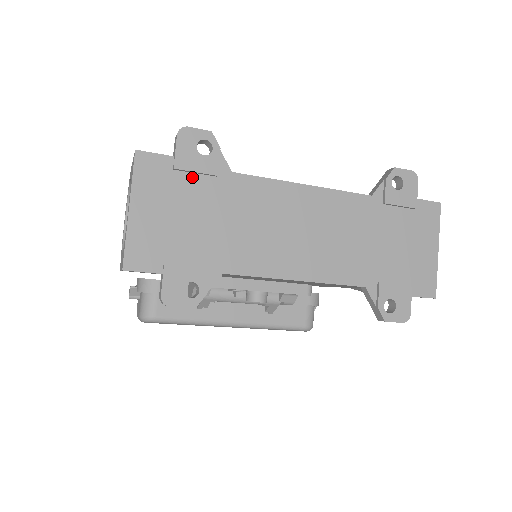
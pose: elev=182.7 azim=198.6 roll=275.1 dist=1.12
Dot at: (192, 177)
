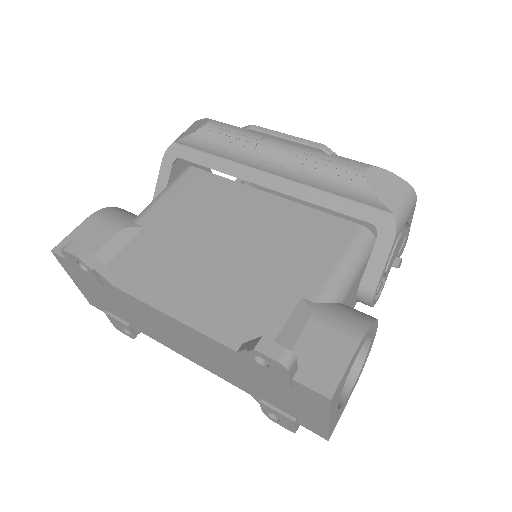
Dot at: occluded
